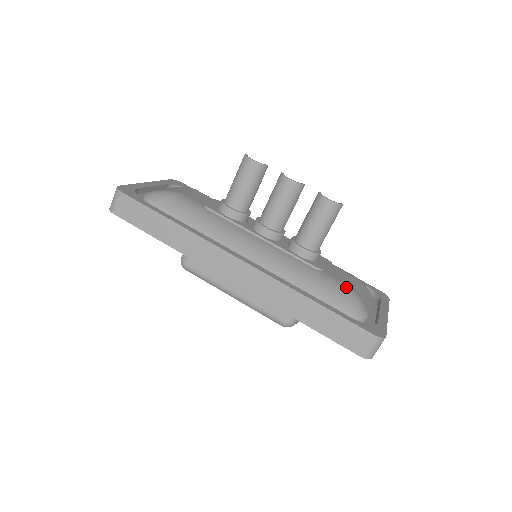
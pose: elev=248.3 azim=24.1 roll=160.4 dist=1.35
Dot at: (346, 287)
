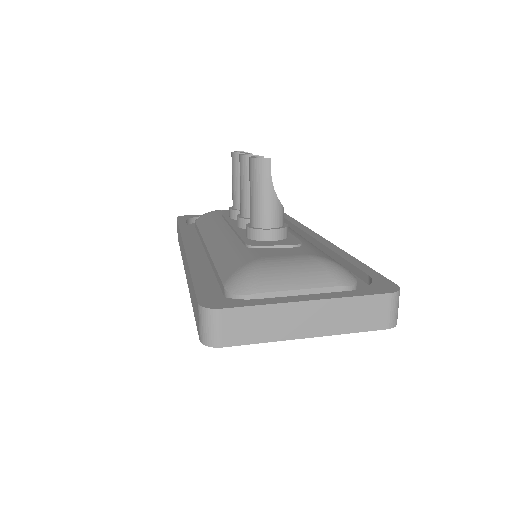
Dot at: (252, 260)
